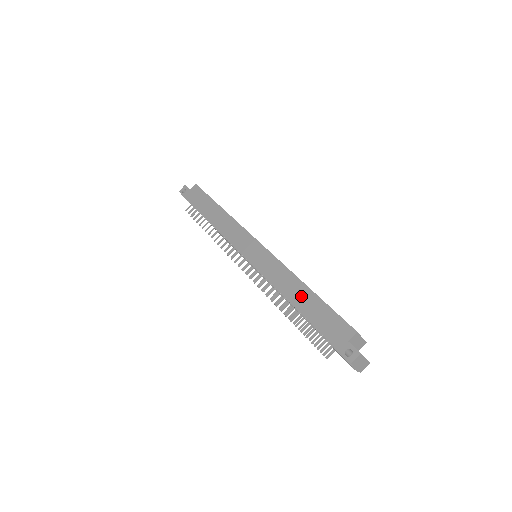
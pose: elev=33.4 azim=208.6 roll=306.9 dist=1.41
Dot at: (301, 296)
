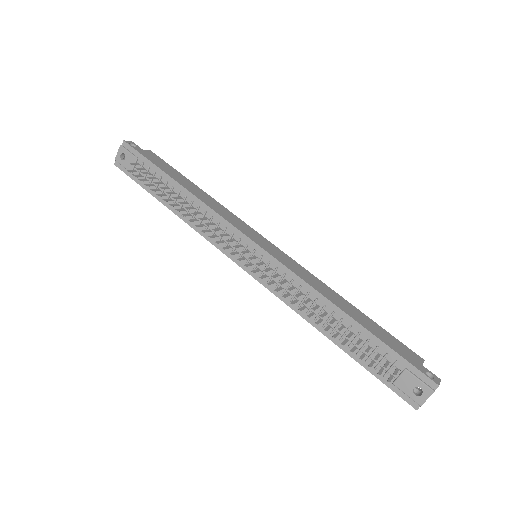
Dot at: (350, 309)
